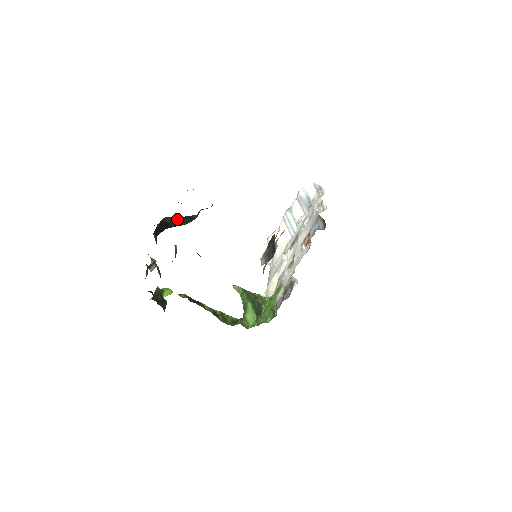
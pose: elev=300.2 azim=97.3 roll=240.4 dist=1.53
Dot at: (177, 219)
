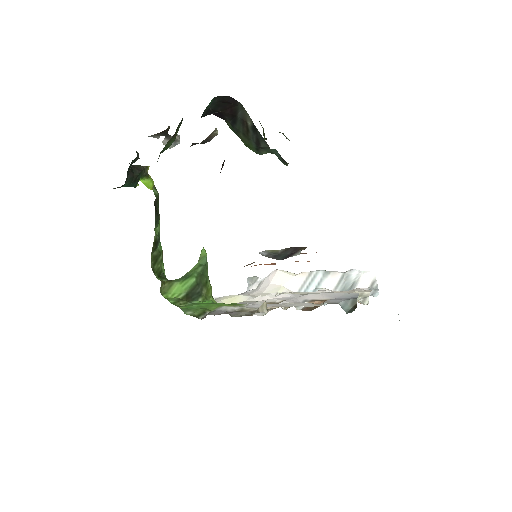
Dot at: (248, 124)
